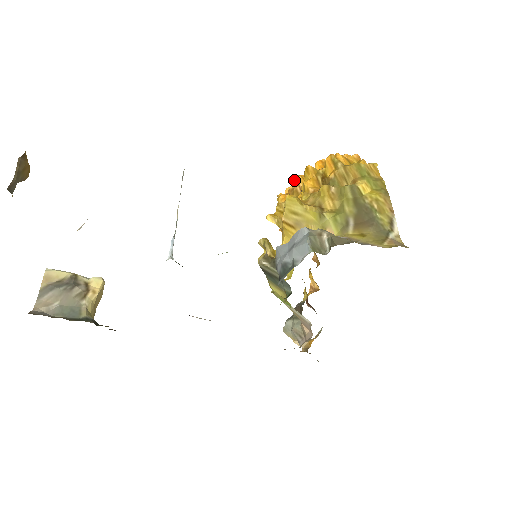
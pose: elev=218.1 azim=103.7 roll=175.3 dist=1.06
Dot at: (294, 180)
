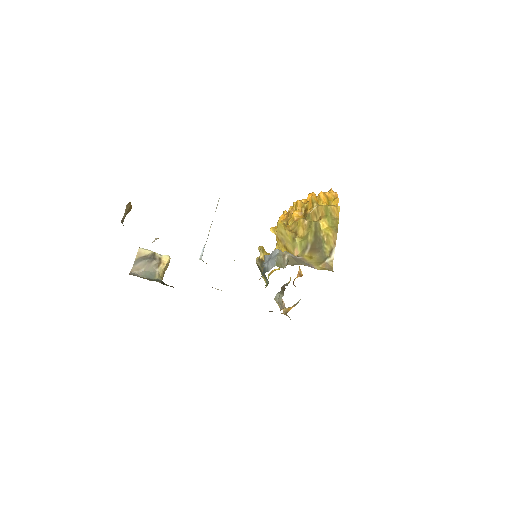
Dot at: occluded
